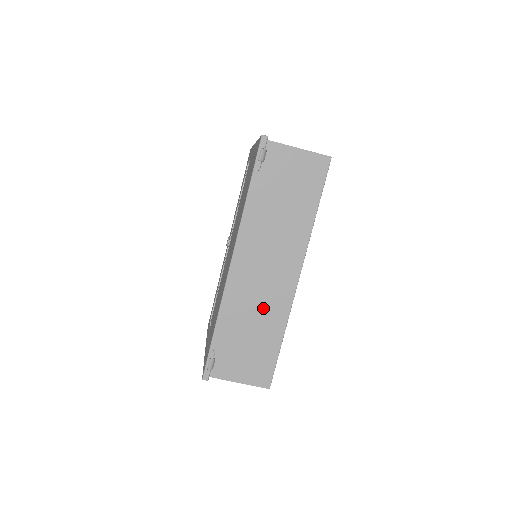
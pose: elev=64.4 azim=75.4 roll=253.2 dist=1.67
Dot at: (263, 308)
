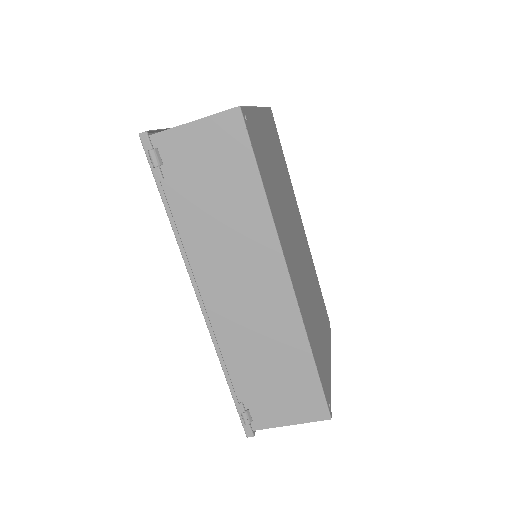
Dot at: (268, 333)
